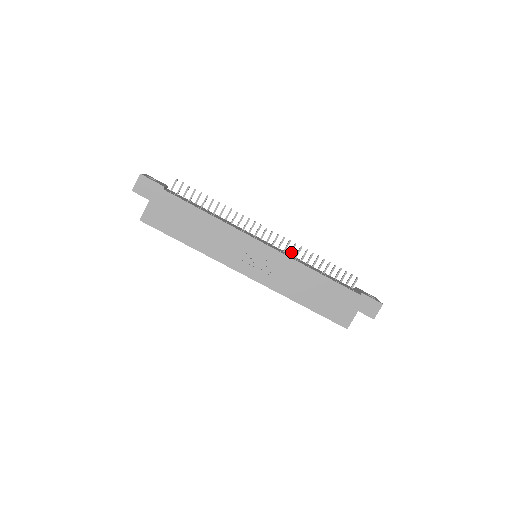
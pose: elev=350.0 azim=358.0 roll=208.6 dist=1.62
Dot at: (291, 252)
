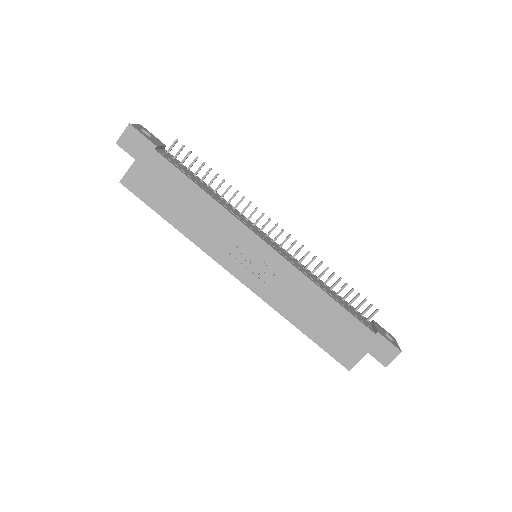
Dot at: (301, 260)
